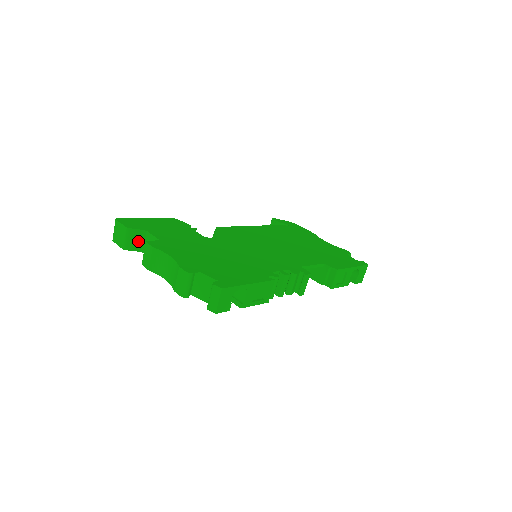
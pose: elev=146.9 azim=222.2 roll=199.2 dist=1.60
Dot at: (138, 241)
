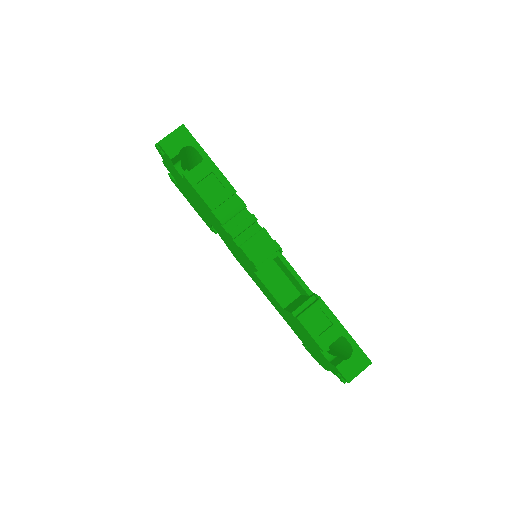
Dot at: occluded
